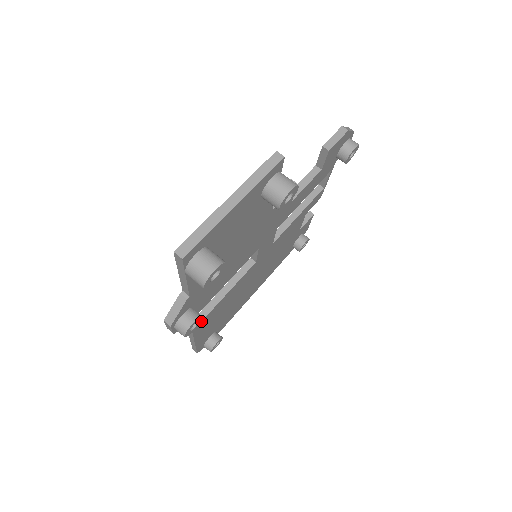
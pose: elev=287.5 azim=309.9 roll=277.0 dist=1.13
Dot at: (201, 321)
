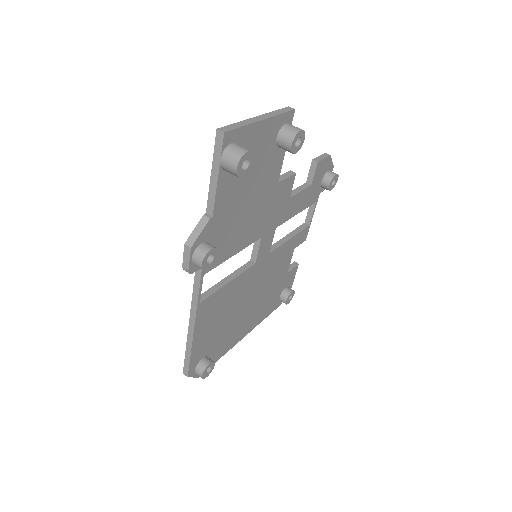
Dot at: (206, 298)
